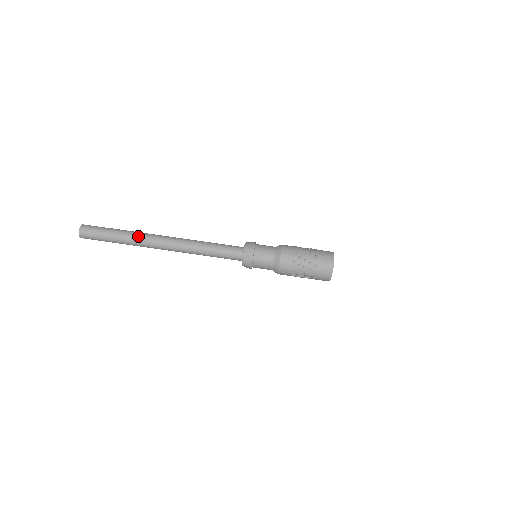
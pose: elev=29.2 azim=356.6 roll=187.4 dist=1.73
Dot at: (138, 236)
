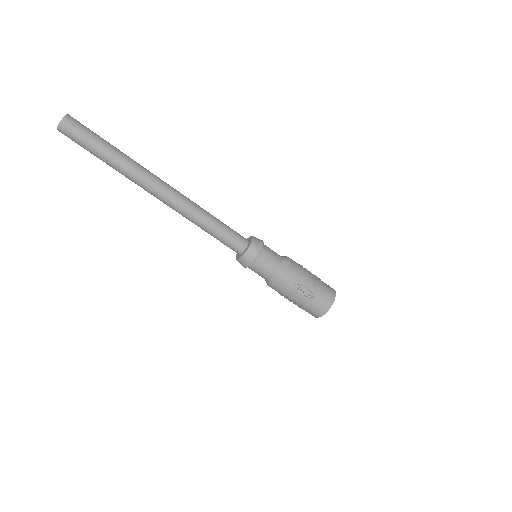
Dot at: (138, 163)
